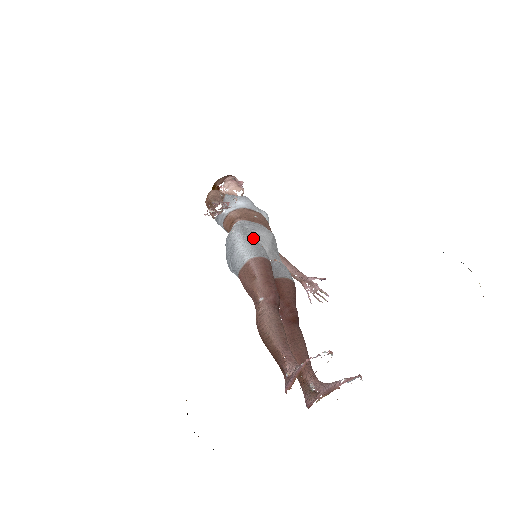
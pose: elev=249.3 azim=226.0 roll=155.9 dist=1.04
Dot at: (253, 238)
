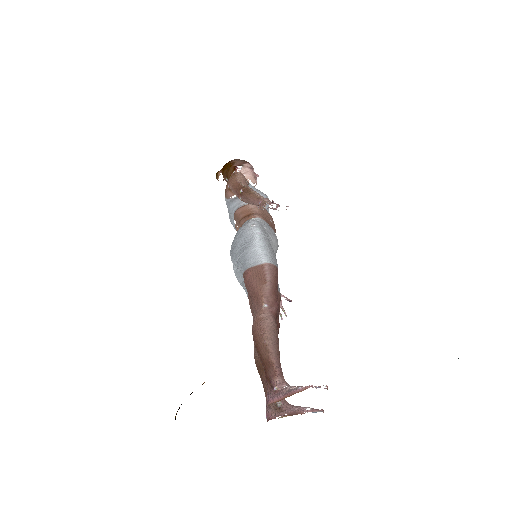
Dot at: (270, 243)
